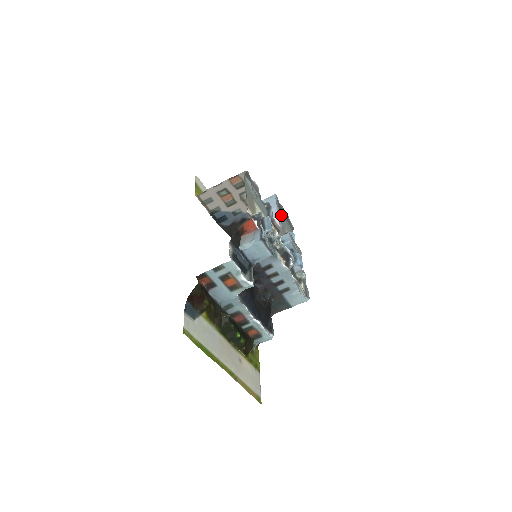
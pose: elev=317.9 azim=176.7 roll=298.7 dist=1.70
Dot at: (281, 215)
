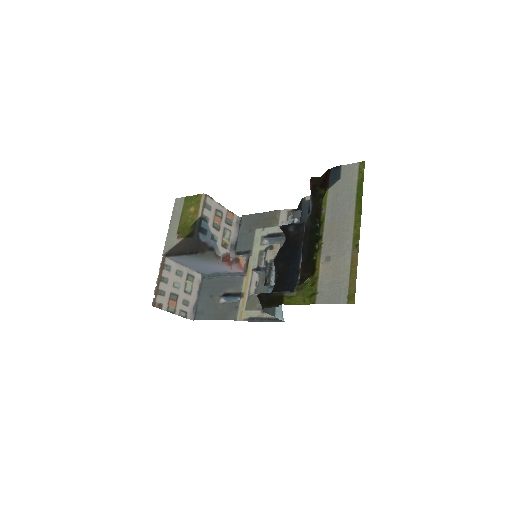
Dot at: (202, 292)
